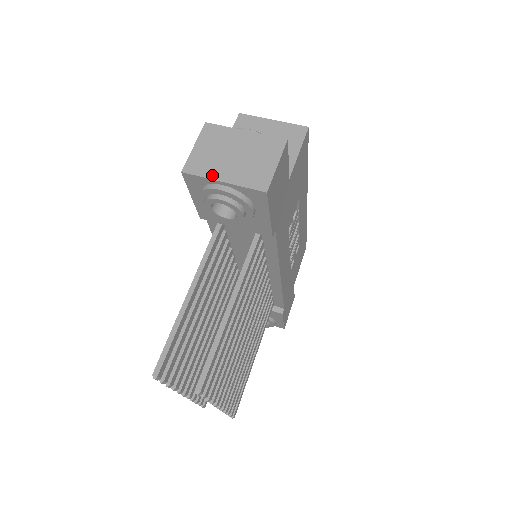
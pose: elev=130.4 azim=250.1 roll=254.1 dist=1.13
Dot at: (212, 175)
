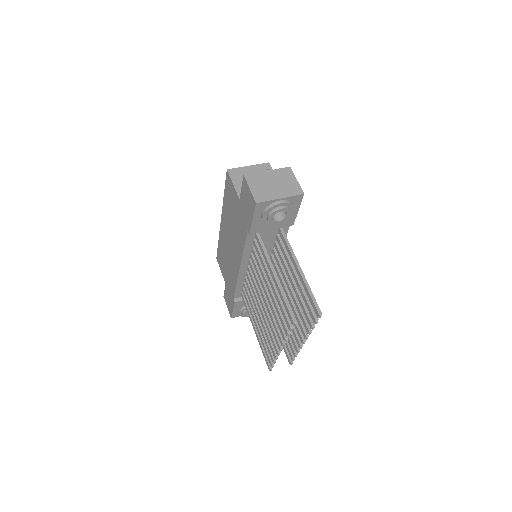
Dot at: (272, 198)
